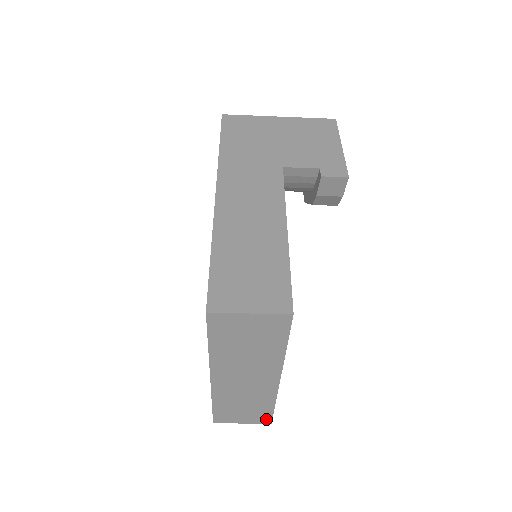
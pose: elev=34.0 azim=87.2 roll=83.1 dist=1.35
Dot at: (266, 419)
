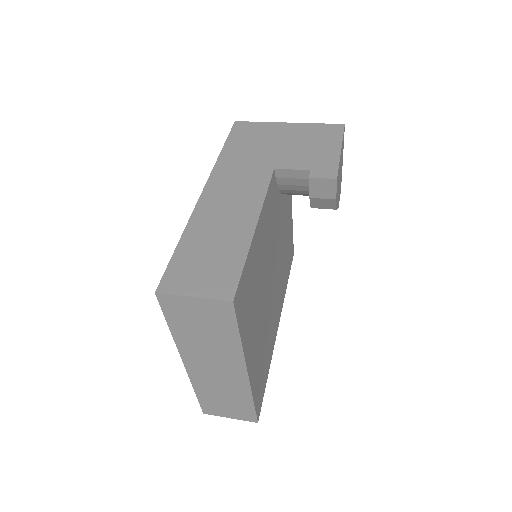
Dot at: (251, 417)
